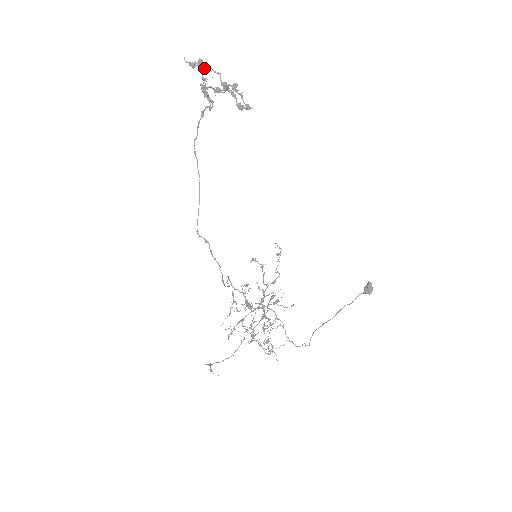
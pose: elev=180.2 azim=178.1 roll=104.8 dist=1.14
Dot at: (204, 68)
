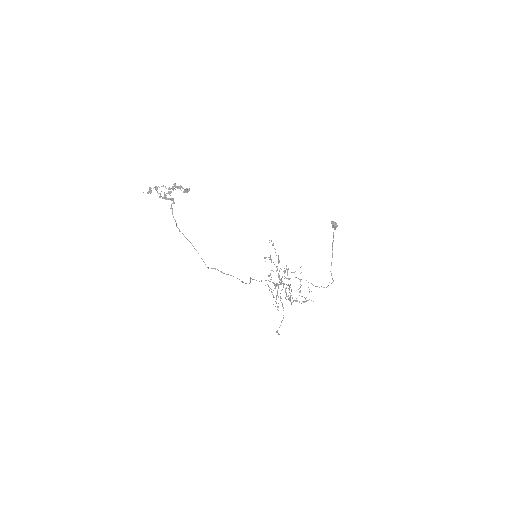
Dot at: (156, 189)
